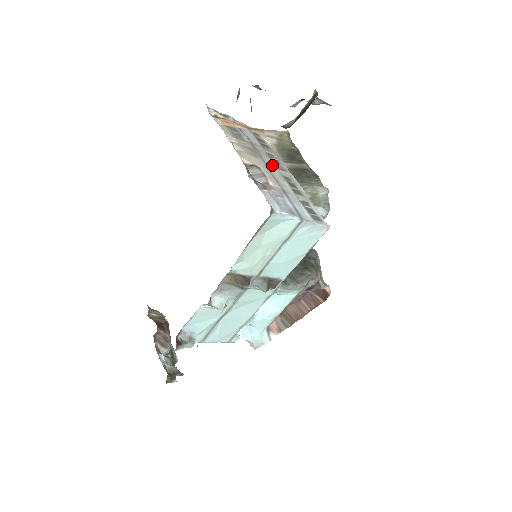
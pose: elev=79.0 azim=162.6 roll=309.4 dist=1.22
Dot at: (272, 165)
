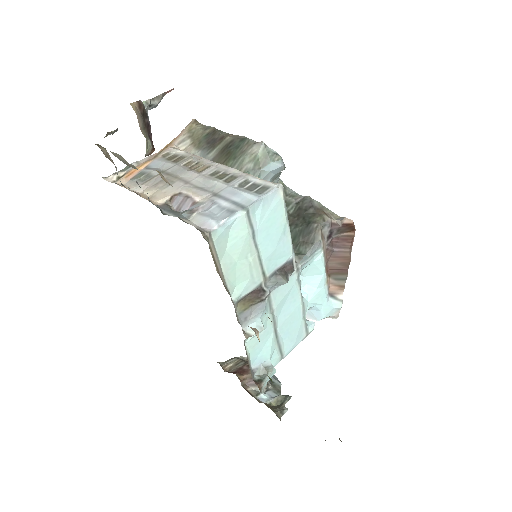
Dot at: (192, 175)
